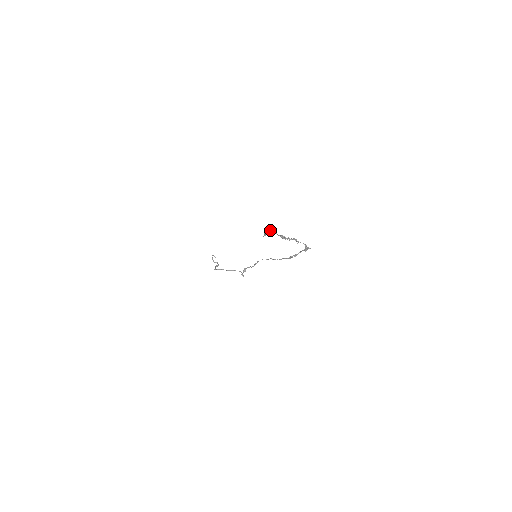
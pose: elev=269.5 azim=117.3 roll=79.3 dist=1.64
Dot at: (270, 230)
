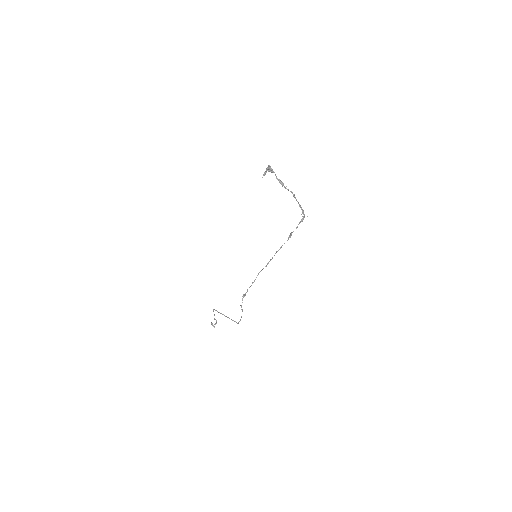
Dot at: (269, 167)
